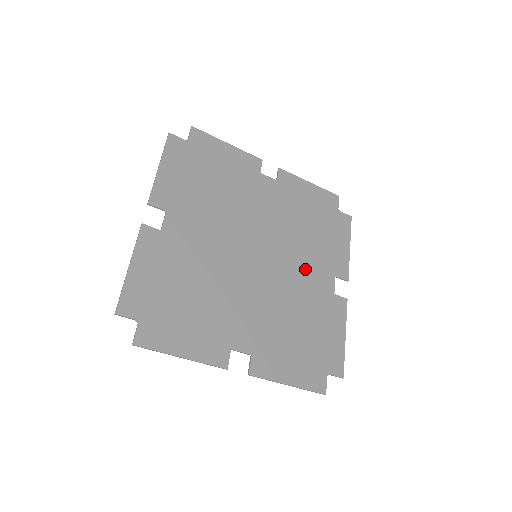
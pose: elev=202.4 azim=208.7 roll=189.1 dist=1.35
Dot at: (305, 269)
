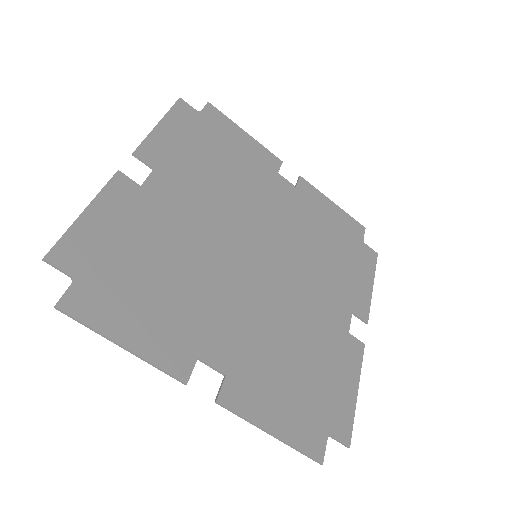
Dot at: (315, 291)
